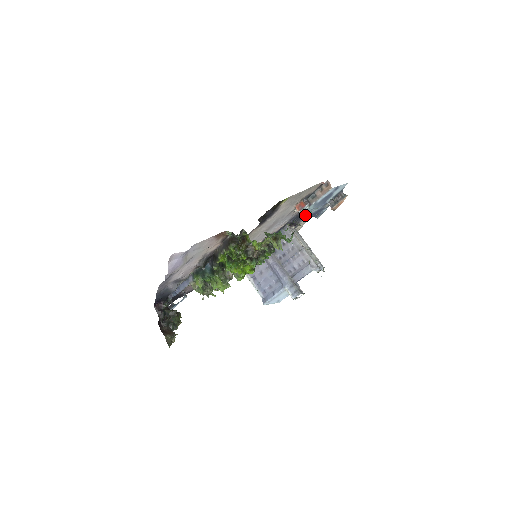
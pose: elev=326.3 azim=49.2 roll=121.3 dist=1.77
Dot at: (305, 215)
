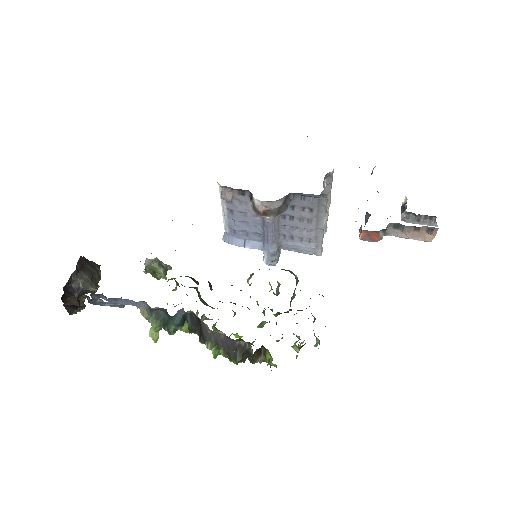
Dot at: occluded
